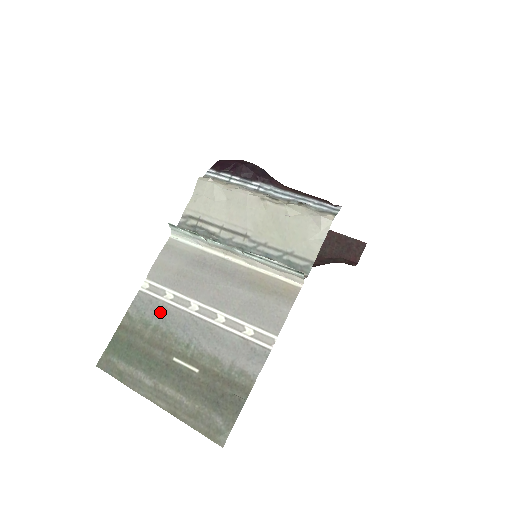
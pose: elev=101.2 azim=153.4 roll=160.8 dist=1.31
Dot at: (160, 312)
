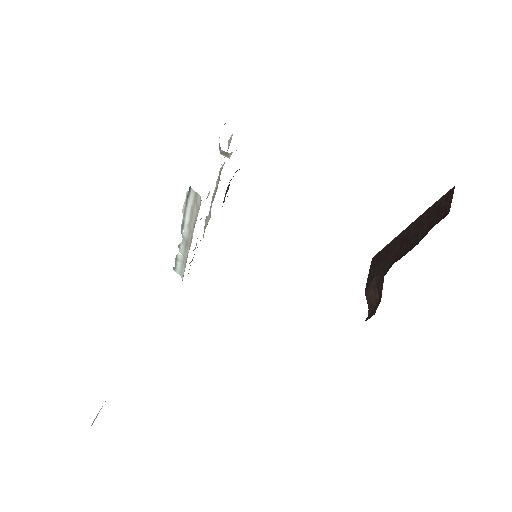
Dot at: occluded
